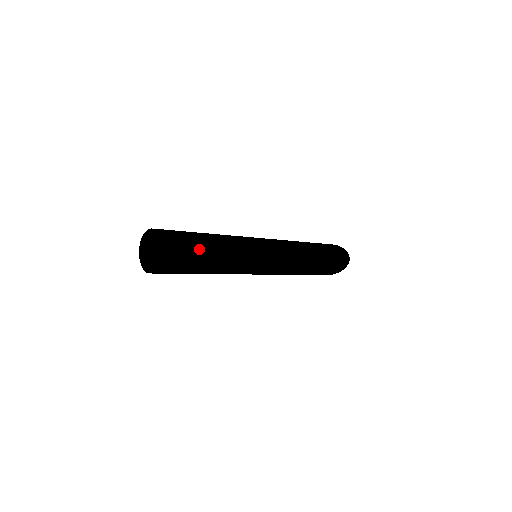
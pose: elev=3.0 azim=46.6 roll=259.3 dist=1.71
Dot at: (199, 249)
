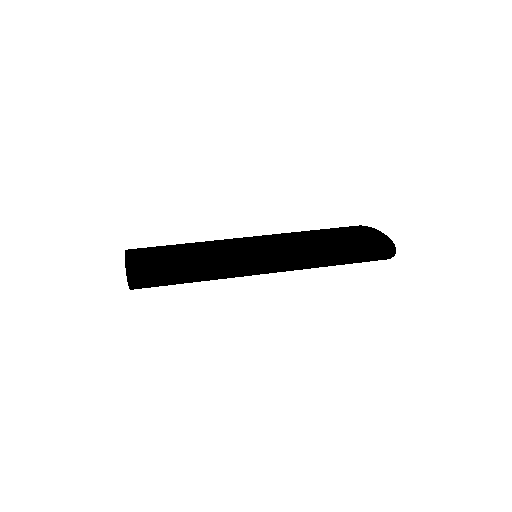
Dot at: (169, 280)
